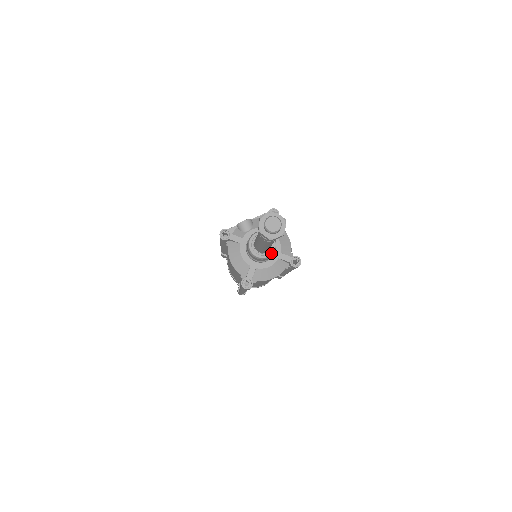
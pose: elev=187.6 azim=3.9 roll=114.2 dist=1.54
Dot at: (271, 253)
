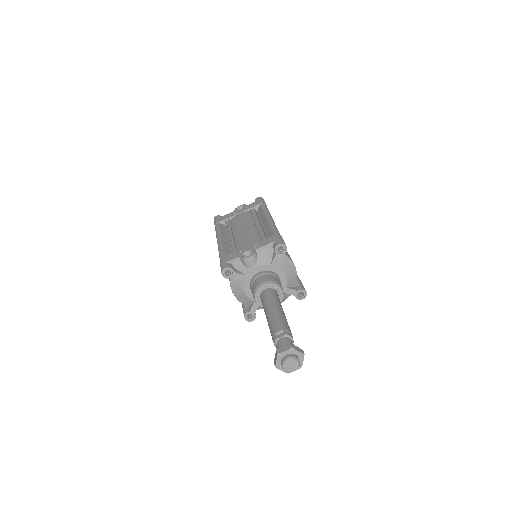
Dot at: occluded
